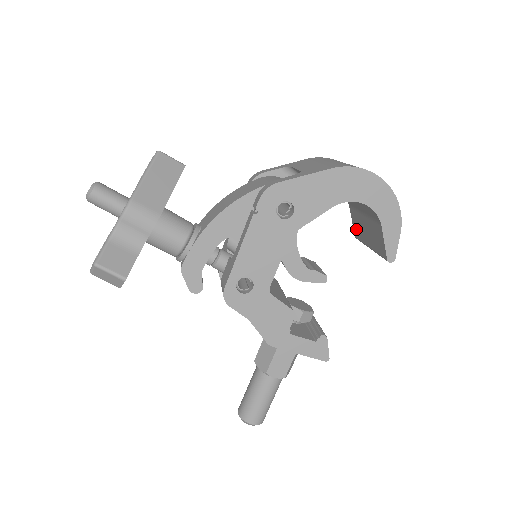
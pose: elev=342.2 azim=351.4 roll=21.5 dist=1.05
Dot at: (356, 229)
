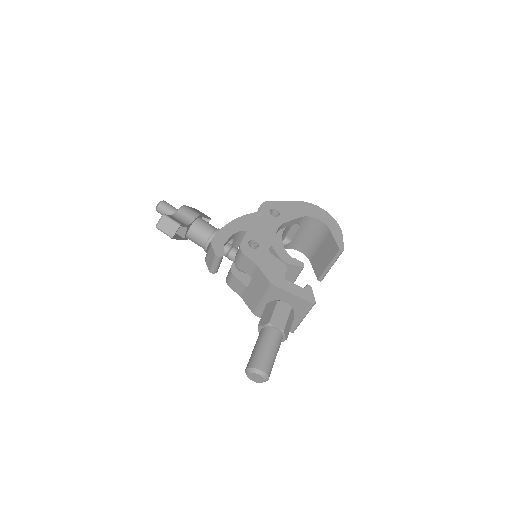
Dot at: (317, 270)
